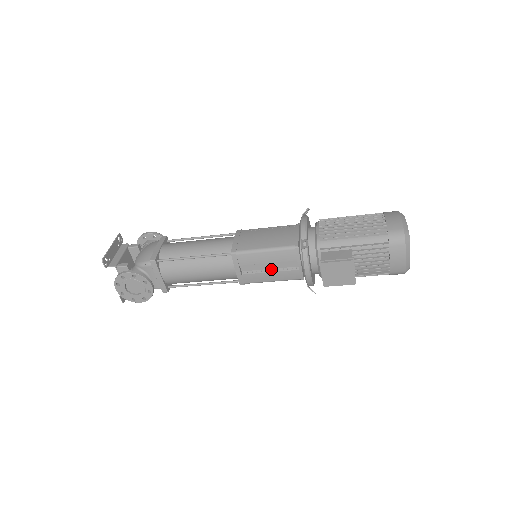
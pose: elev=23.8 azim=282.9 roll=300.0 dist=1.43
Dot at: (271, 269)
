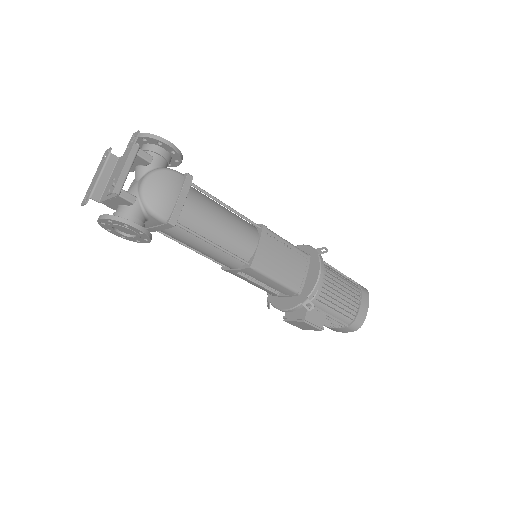
Dot at: (260, 282)
